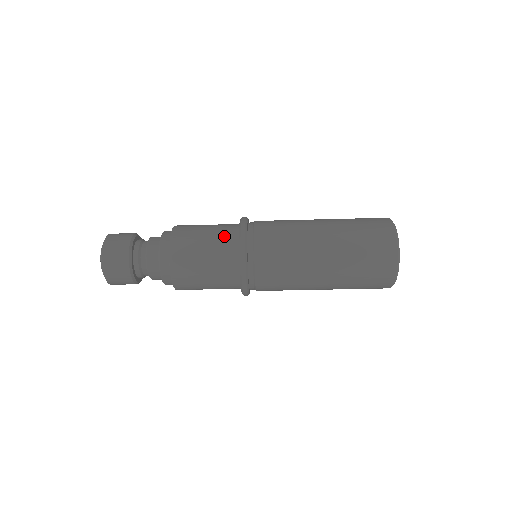
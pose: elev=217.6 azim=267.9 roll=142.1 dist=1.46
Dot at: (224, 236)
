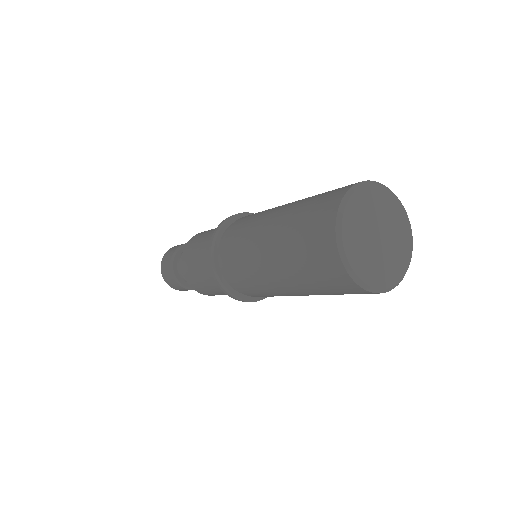
Dot at: (210, 275)
